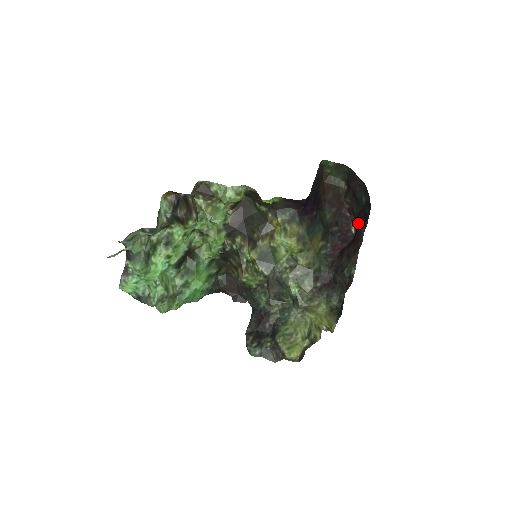
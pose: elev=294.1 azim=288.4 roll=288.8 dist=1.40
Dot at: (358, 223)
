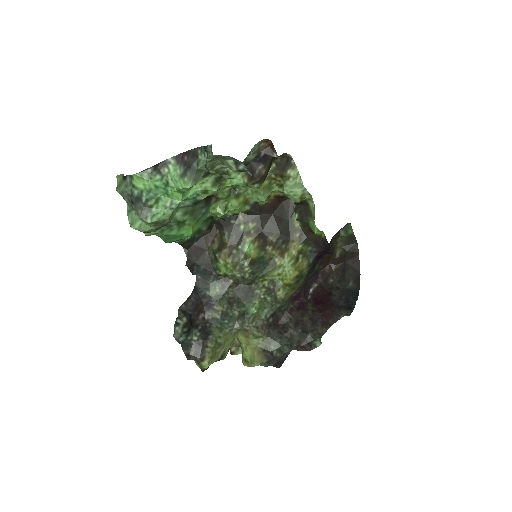
Dot at: (333, 297)
